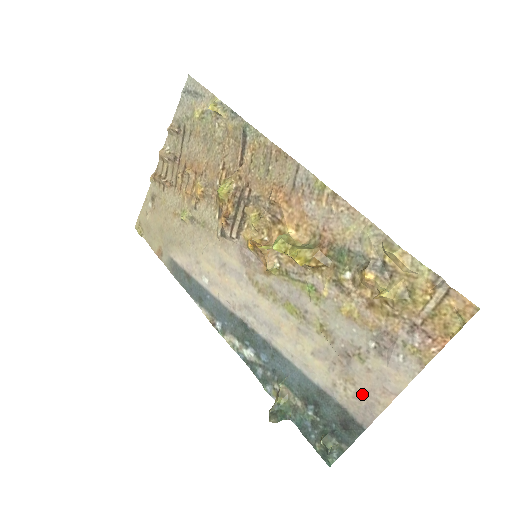
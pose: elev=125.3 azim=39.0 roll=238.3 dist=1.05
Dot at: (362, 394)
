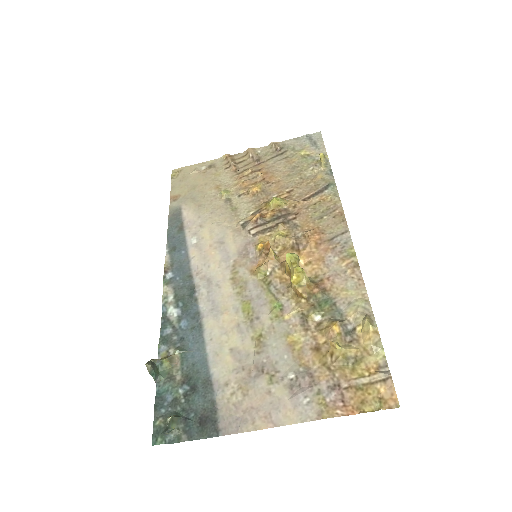
Dot at: (245, 407)
